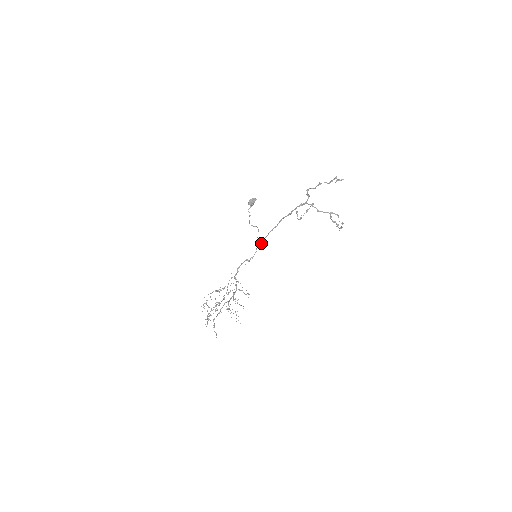
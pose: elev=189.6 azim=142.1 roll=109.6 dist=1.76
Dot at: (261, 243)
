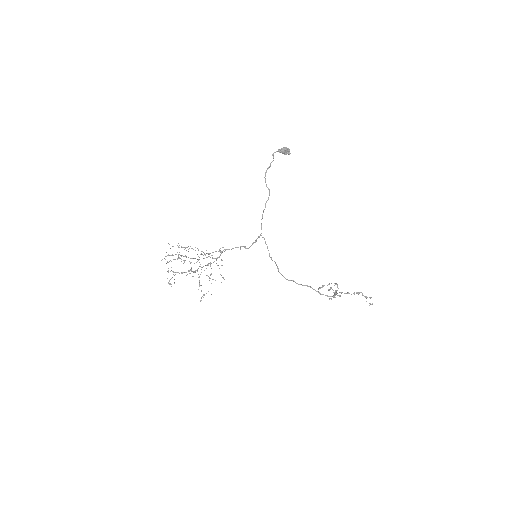
Dot at: occluded
